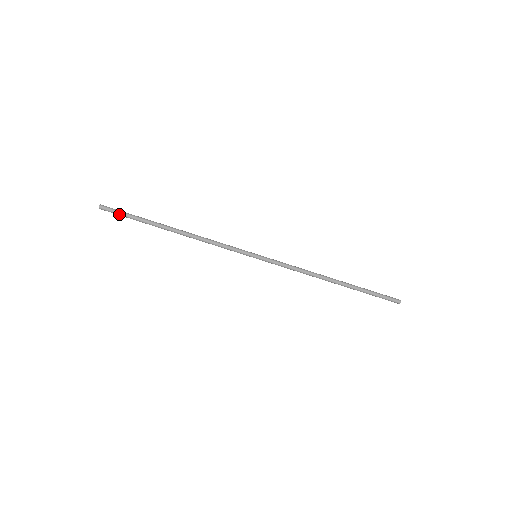
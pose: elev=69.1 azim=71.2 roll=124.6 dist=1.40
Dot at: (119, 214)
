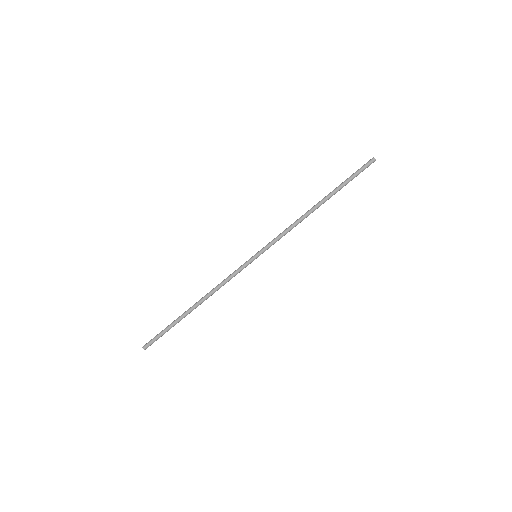
Dot at: (158, 338)
